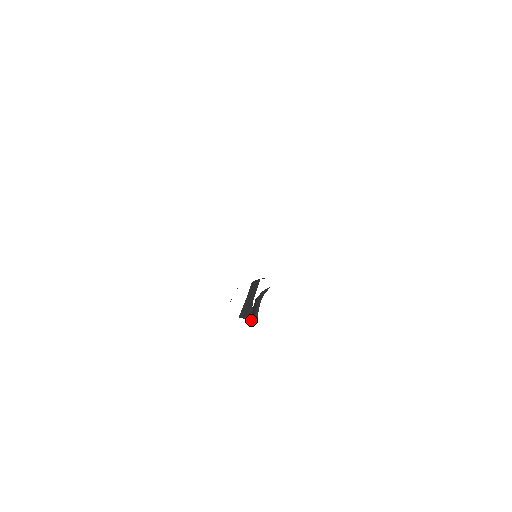
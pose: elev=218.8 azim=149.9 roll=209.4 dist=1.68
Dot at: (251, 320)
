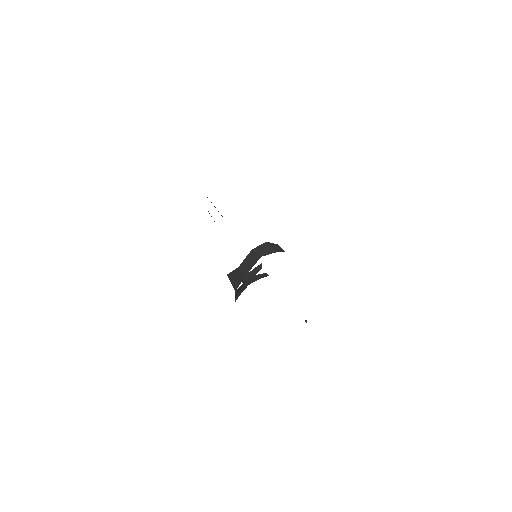
Dot at: occluded
